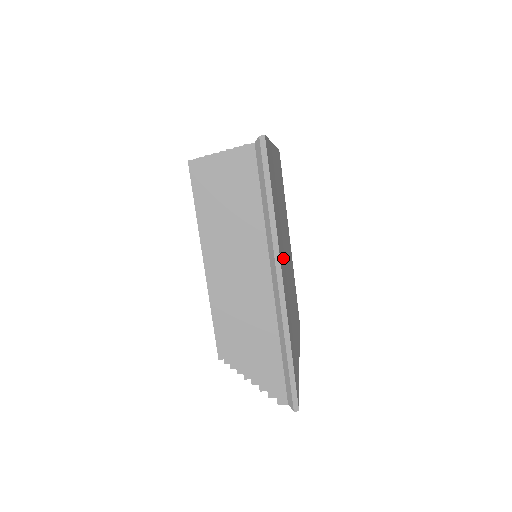
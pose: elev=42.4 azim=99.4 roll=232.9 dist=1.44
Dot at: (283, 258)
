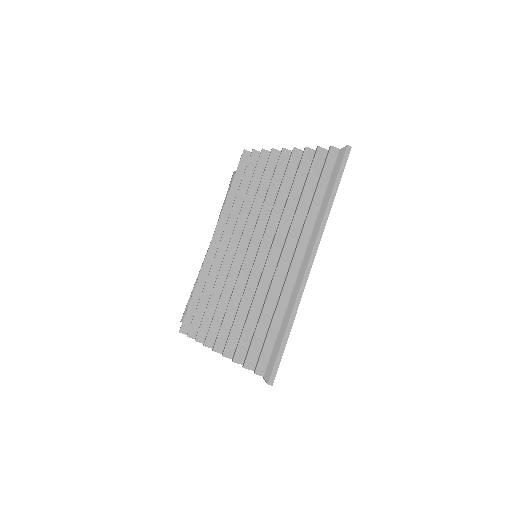
Dot at: occluded
